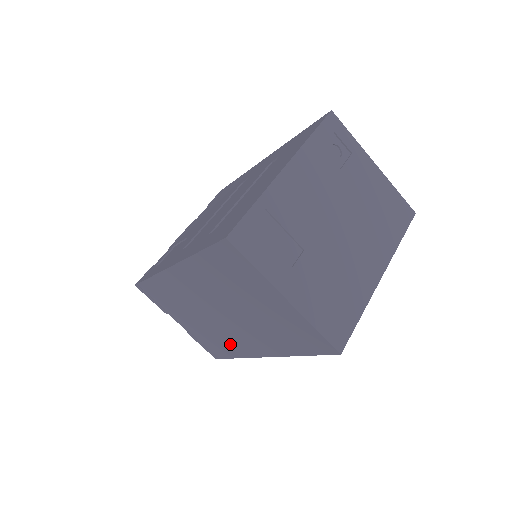
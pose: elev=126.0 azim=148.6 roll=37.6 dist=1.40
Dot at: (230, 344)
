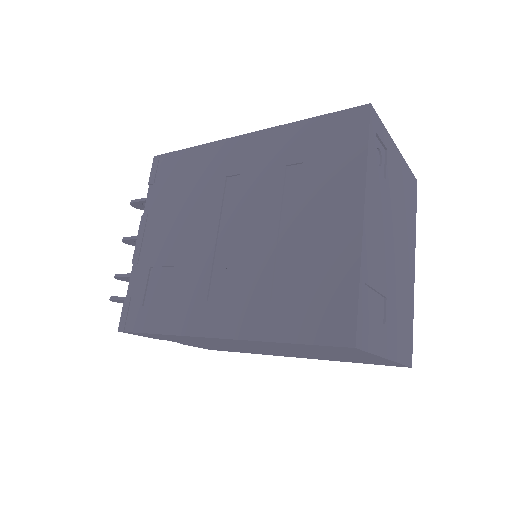
Dot at: occluded
